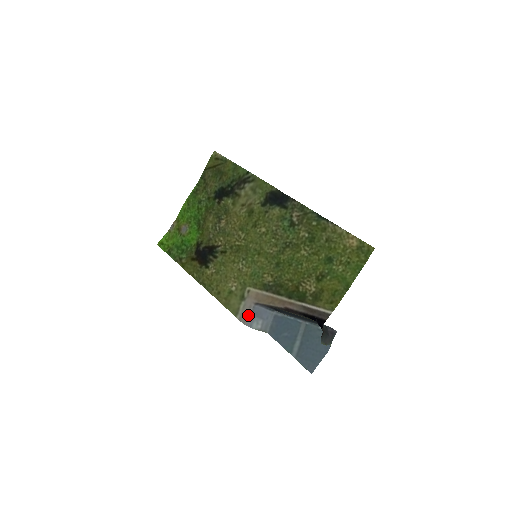
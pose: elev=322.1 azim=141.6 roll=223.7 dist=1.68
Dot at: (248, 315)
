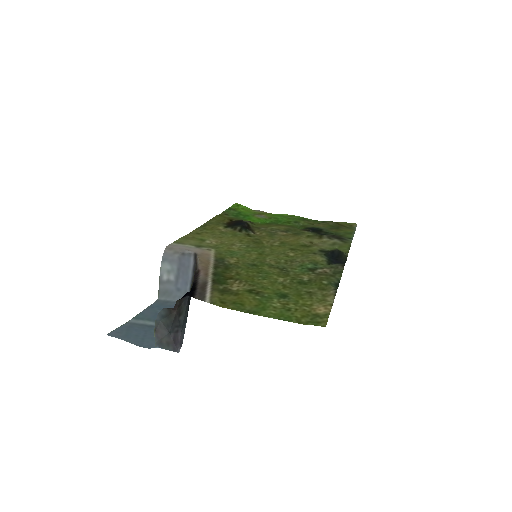
Dot at: (178, 251)
